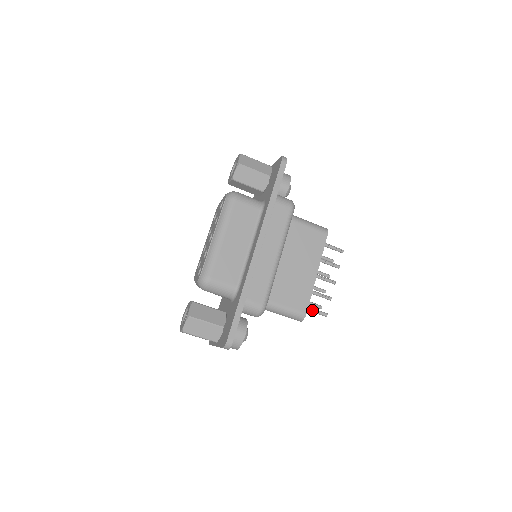
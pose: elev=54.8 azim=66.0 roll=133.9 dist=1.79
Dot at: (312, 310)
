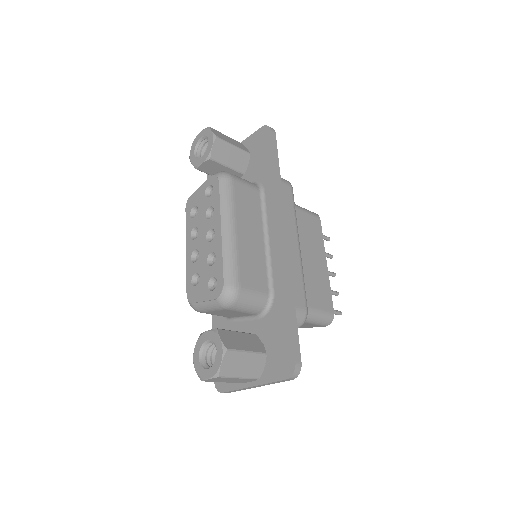
Dot at: occluded
